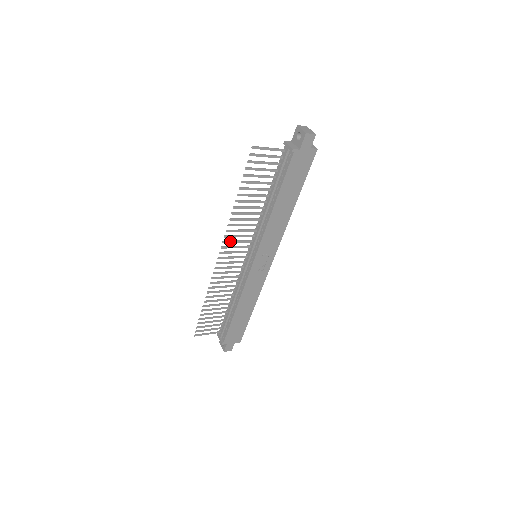
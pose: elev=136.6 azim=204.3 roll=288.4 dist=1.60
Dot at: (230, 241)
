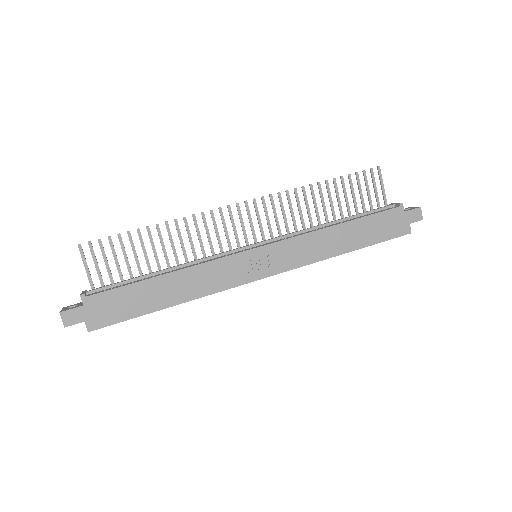
Dot at: occluded
